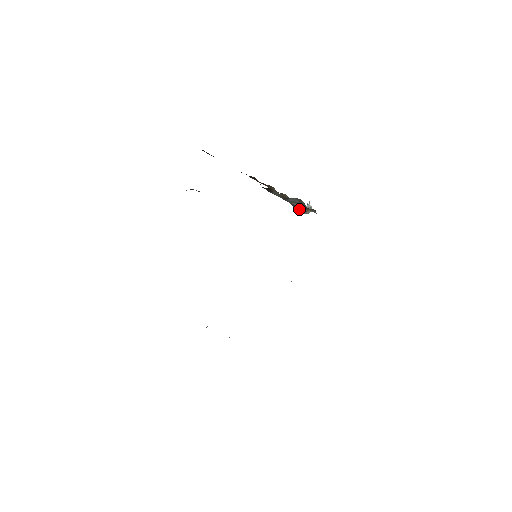
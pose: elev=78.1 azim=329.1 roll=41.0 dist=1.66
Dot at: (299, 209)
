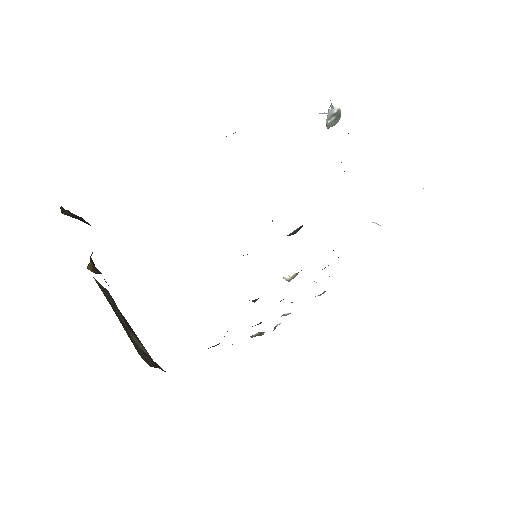
Dot at: occluded
